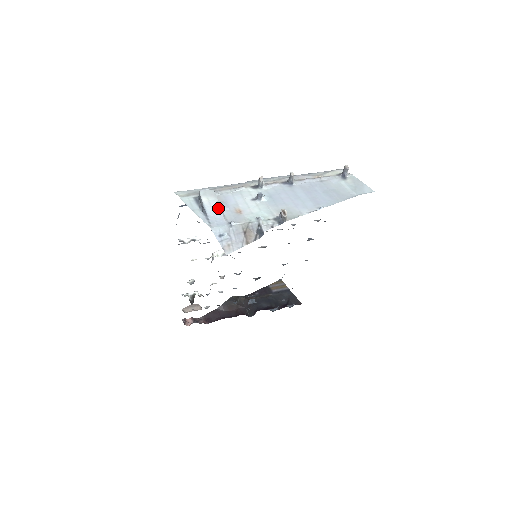
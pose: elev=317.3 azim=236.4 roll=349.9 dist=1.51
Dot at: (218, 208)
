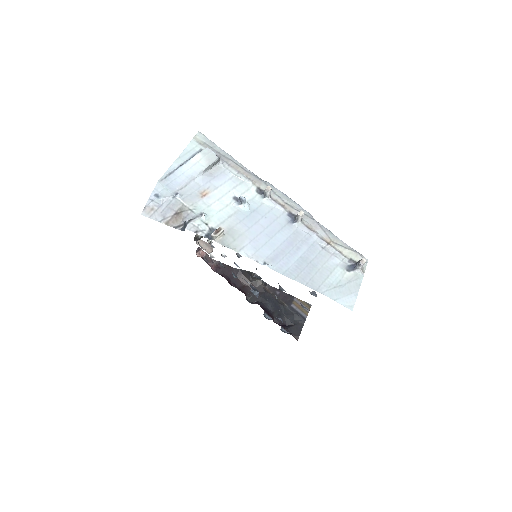
Dot at: (193, 174)
